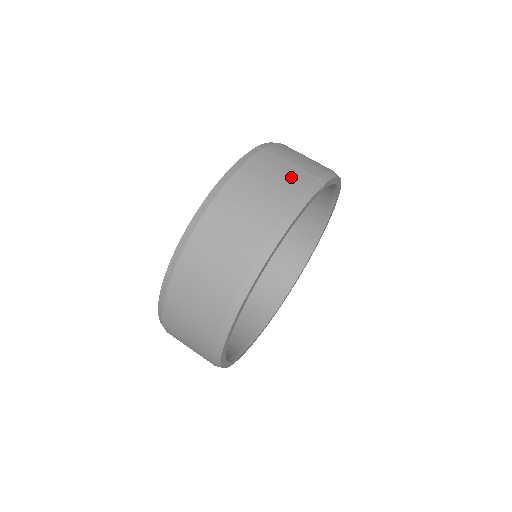
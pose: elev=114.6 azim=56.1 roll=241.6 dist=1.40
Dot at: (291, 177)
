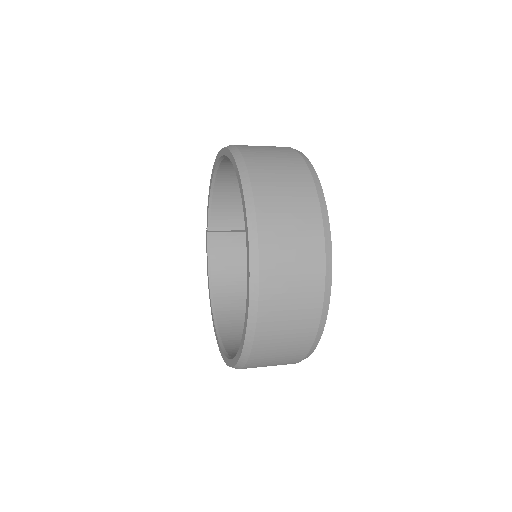
Dot at: occluded
